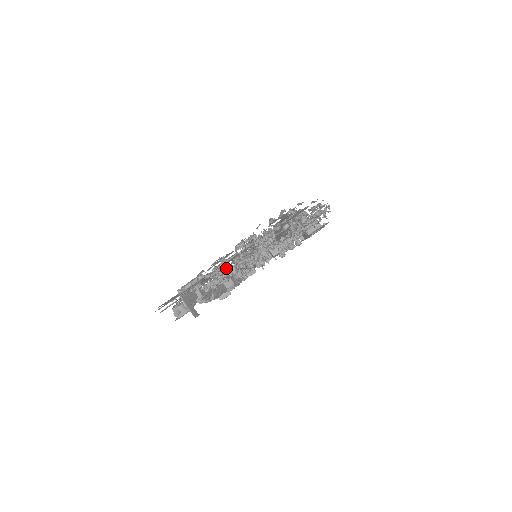
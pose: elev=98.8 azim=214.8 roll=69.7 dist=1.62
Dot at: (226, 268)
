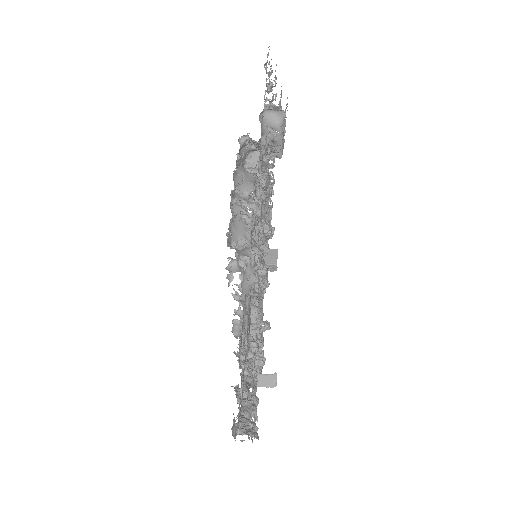
Dot at: occluded
